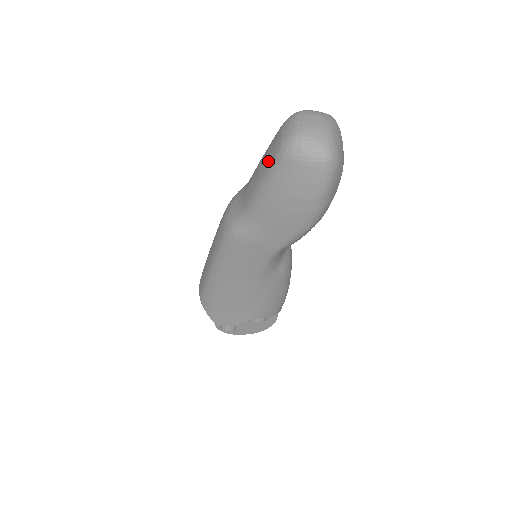
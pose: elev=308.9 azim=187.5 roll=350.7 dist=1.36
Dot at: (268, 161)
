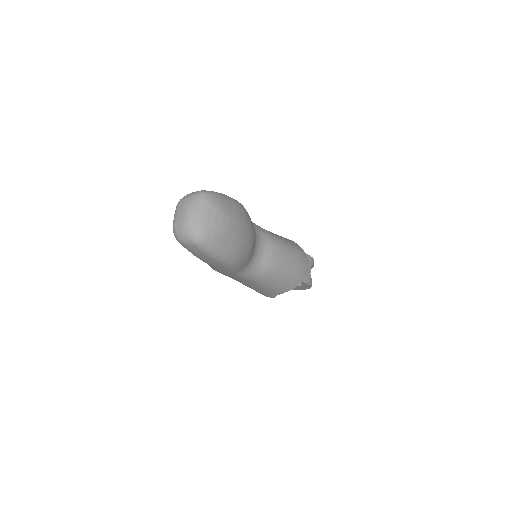
Dot at: occluded
